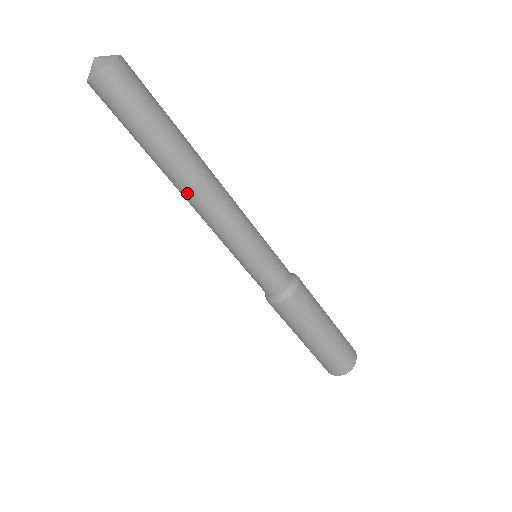
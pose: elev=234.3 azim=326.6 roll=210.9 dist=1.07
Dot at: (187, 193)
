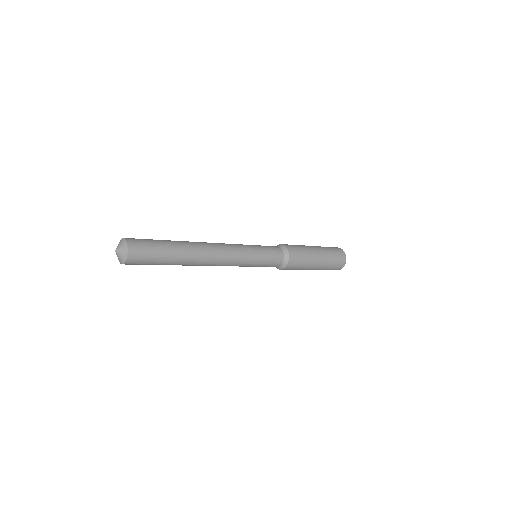
Dot at: occluded
